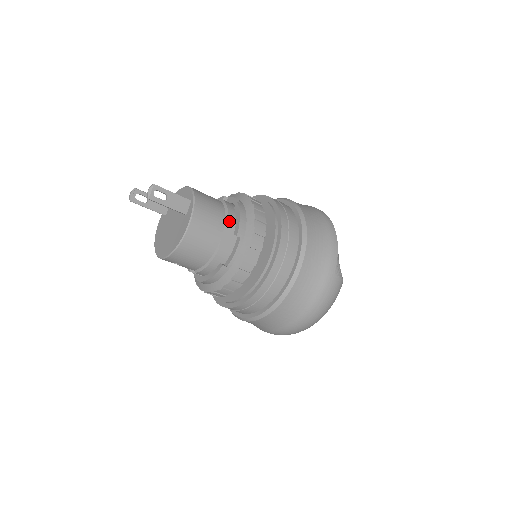
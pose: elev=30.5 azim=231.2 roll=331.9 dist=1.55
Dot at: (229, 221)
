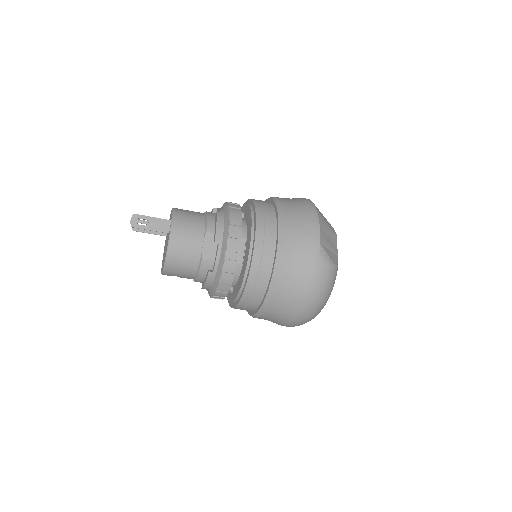
Dot at: (208, 231)
